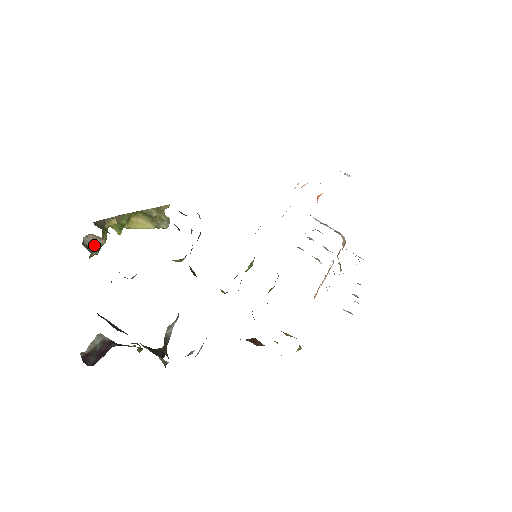
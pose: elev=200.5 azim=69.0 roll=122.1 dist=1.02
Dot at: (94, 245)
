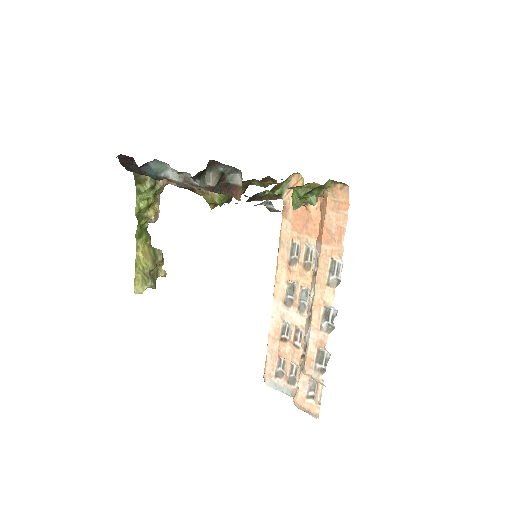
Dot at: occluded
